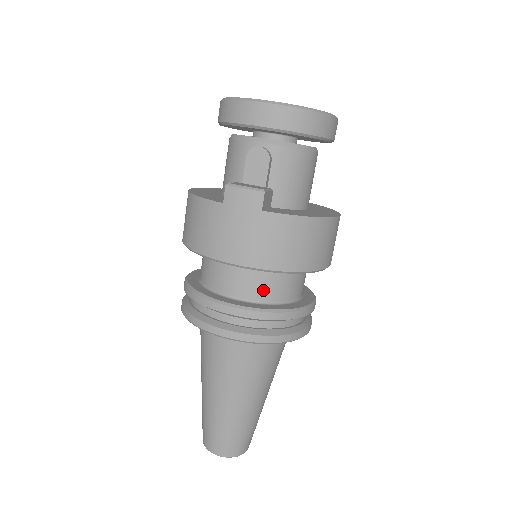
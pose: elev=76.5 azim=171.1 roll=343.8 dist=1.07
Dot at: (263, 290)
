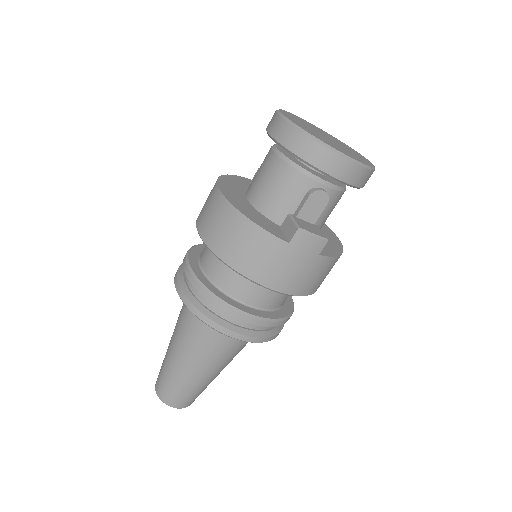
Dot at: (277, 301)
